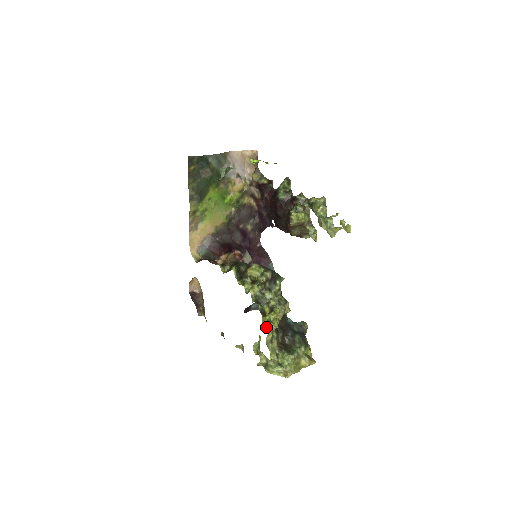
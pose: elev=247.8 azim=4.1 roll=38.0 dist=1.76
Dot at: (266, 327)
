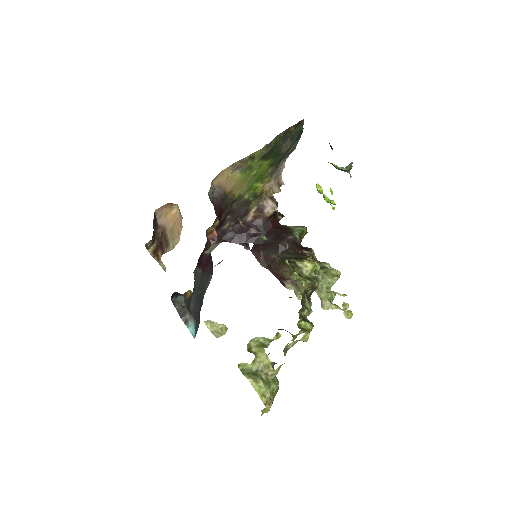
Dot at: (303, 331)
